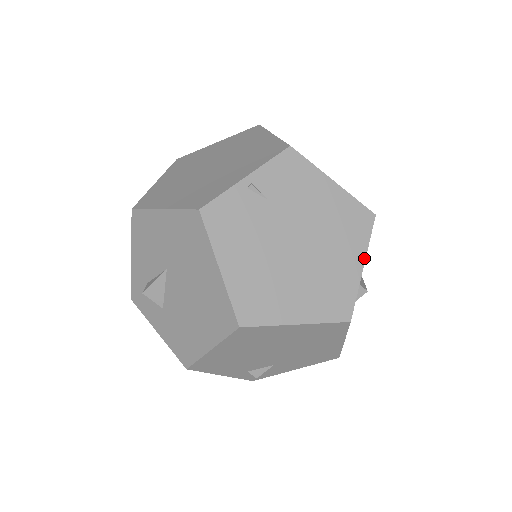
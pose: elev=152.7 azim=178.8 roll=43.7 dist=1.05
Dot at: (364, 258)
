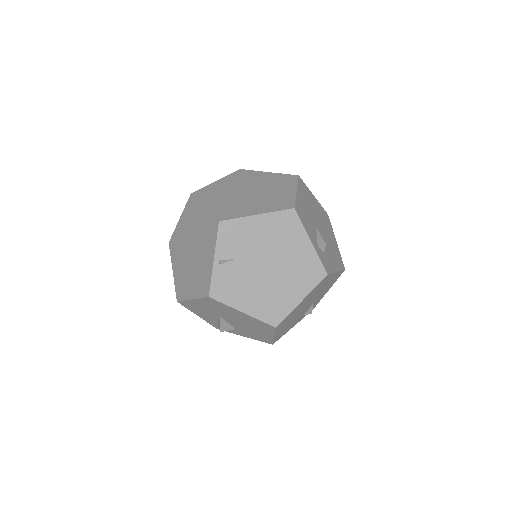
Dot at: (308, 237)
